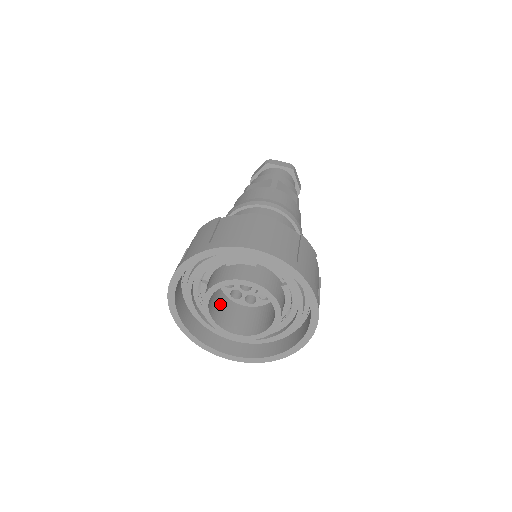
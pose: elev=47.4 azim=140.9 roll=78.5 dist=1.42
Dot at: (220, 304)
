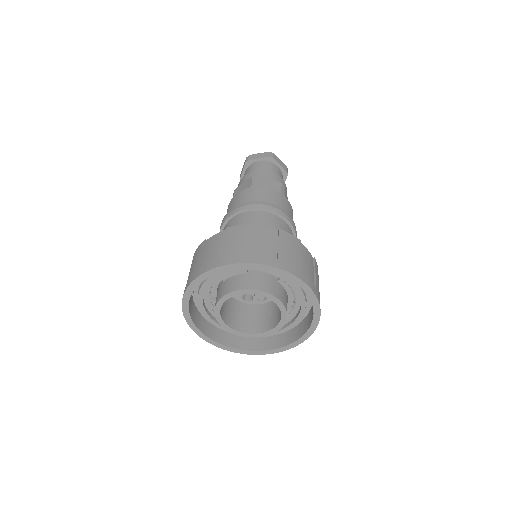
Dot at: (236, 311)
